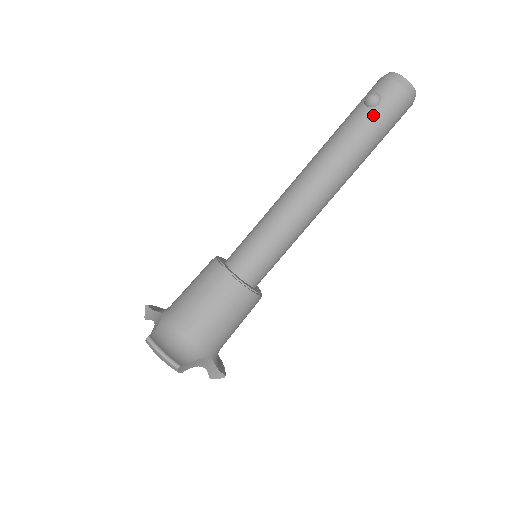
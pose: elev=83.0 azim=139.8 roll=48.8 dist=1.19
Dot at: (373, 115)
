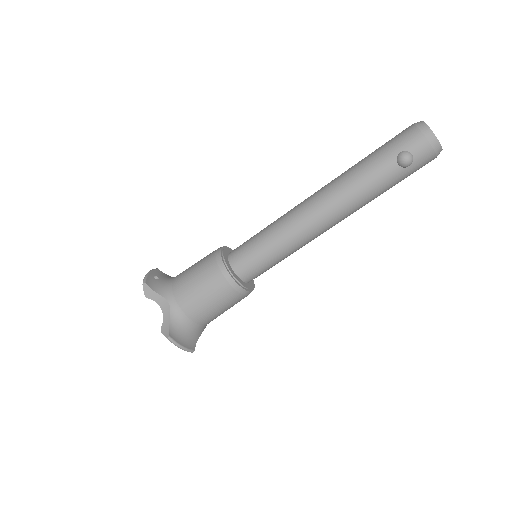
Dot at: (400, 174)
